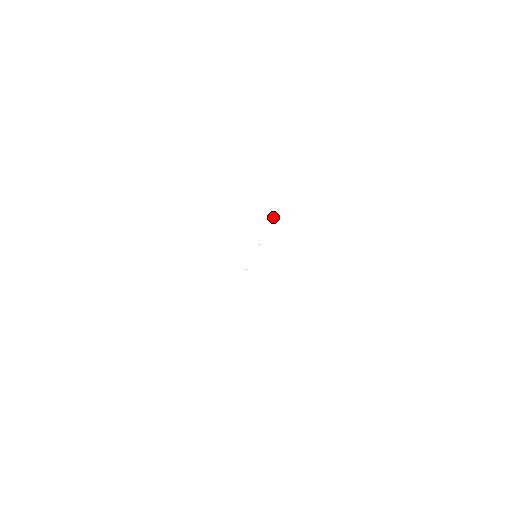
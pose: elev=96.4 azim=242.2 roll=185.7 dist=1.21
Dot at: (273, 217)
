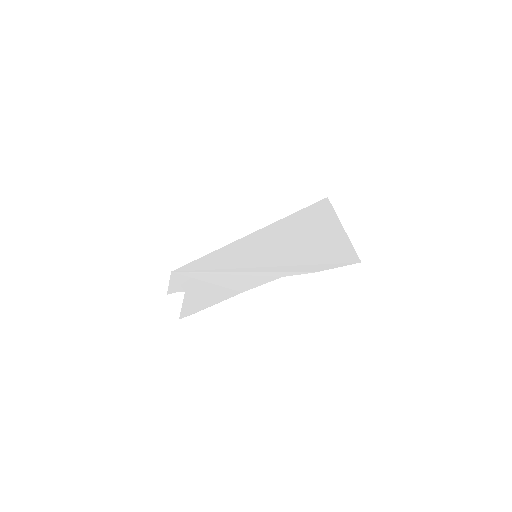
Dot at: (301, 272)
